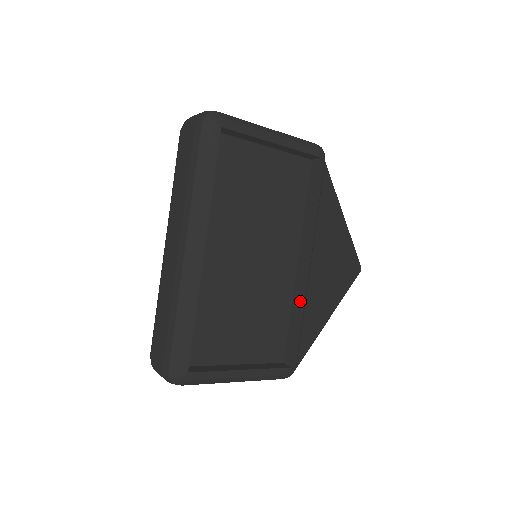
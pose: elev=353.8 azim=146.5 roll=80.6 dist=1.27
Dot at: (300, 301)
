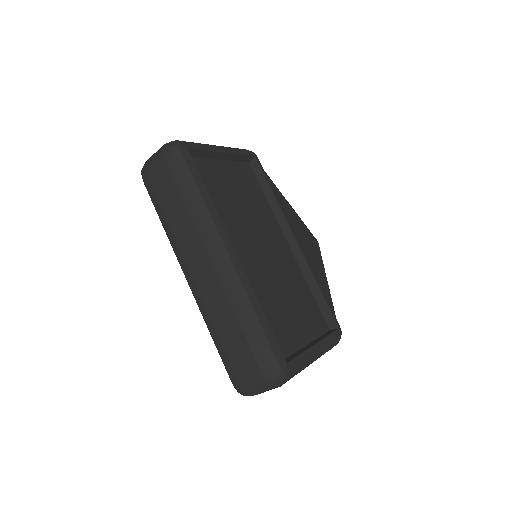
Dot at: (311, 271)
